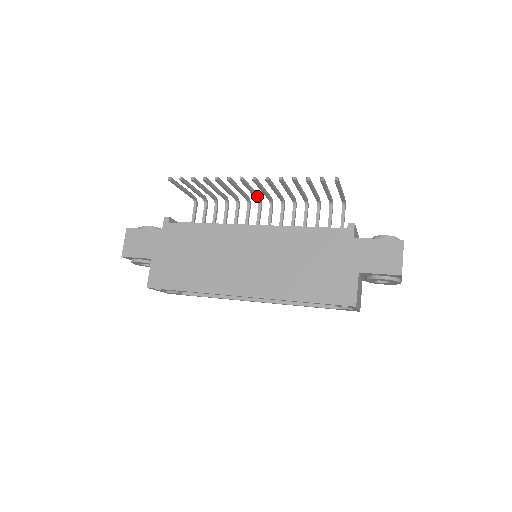
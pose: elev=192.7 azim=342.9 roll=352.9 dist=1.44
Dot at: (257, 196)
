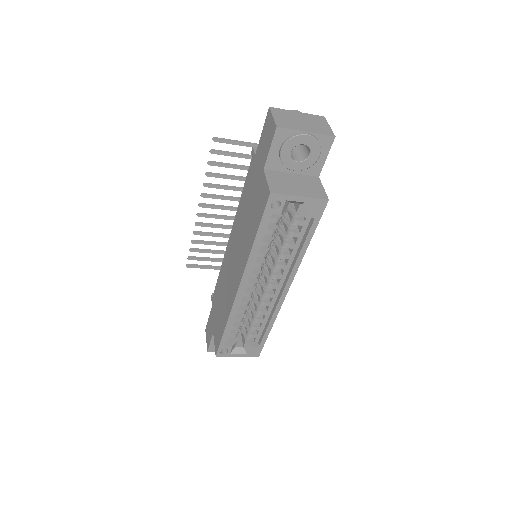
Dot at: occluded
